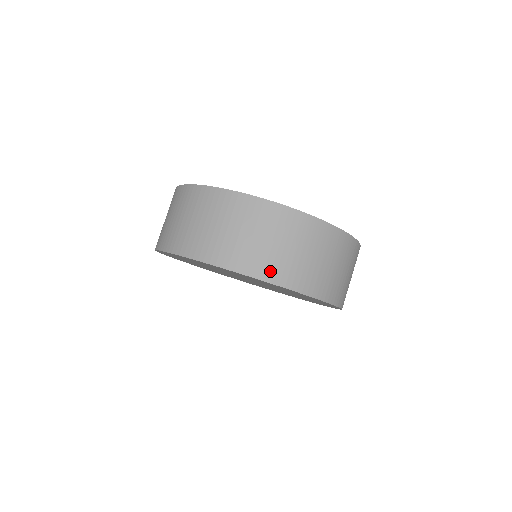
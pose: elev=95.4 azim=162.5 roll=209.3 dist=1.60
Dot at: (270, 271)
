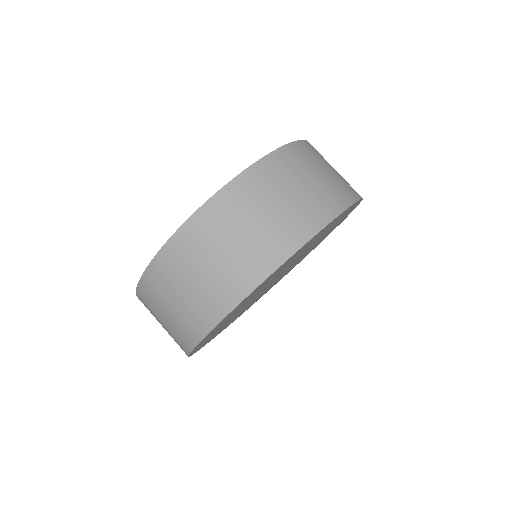
Dot at: (232, 291)
